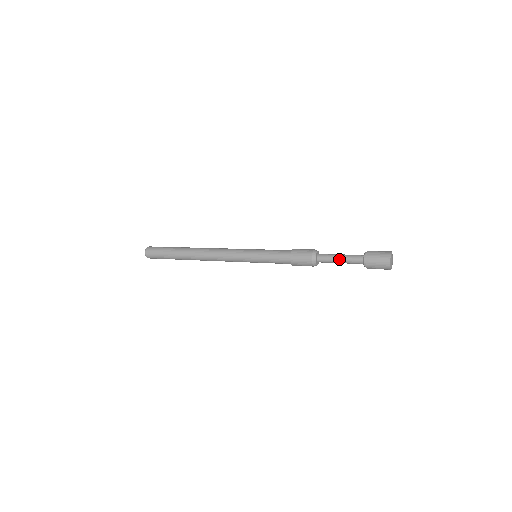
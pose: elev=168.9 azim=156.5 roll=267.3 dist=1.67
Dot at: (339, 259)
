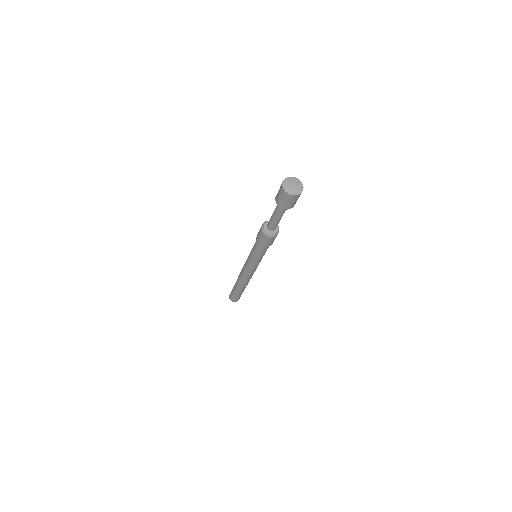
Dot at: (273, 214)
